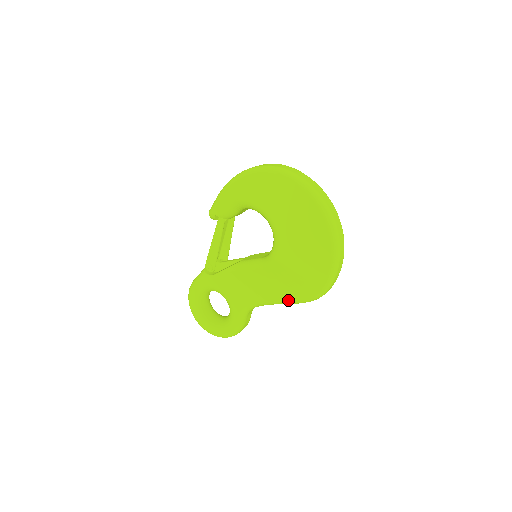
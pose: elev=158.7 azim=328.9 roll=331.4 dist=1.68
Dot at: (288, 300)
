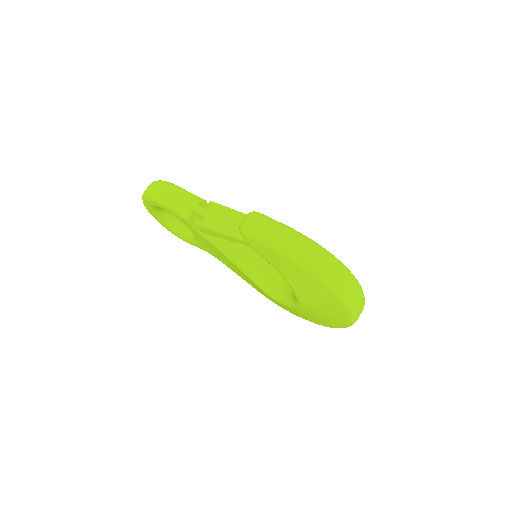
Dot at: (255, 288)
